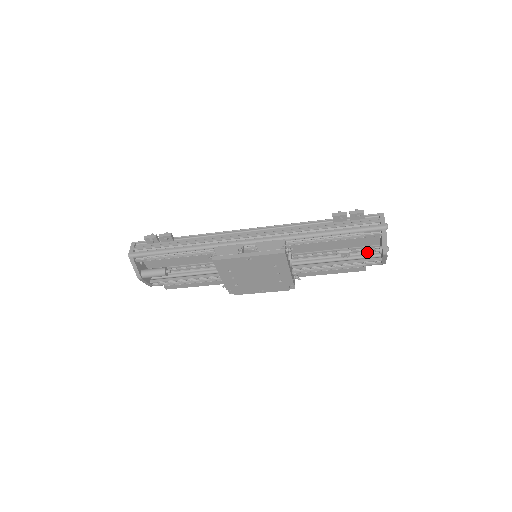
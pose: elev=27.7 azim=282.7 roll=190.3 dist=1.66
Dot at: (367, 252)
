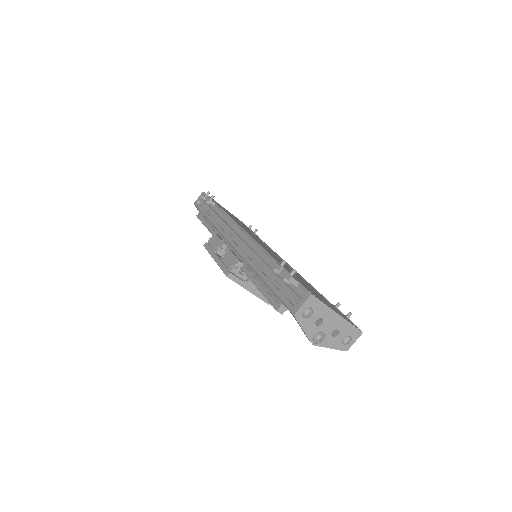
Dot at: occluded
